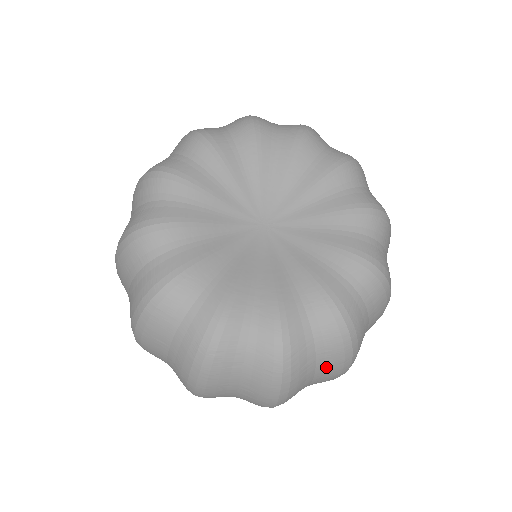
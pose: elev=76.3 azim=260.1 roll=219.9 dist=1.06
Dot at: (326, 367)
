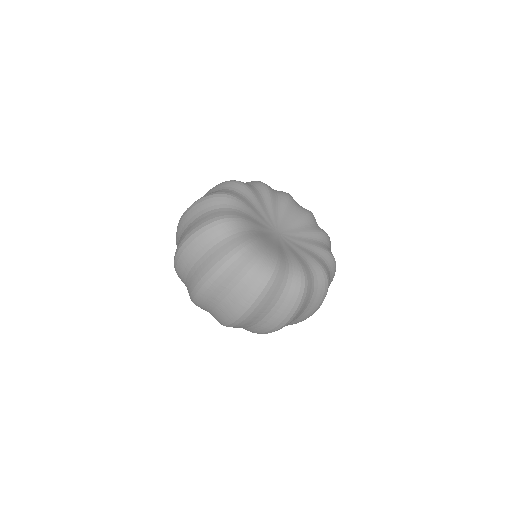
Dot at: (244, 287)
